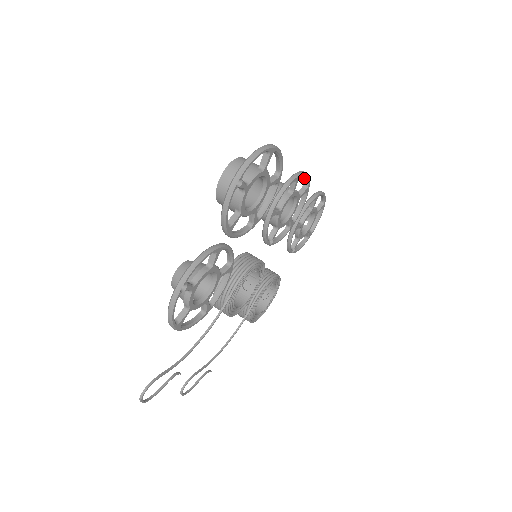
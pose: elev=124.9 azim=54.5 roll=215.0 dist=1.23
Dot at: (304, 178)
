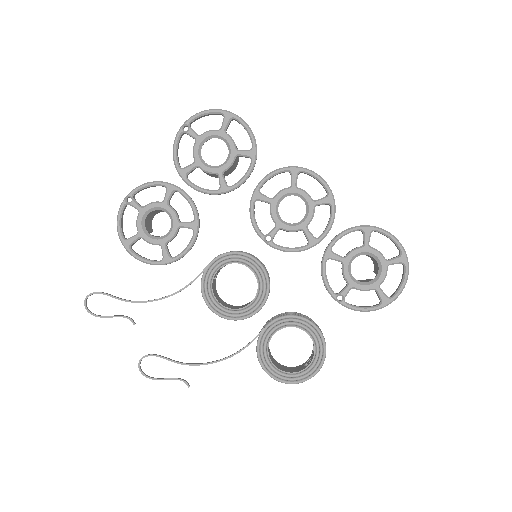
Dot at: (321, 184)
